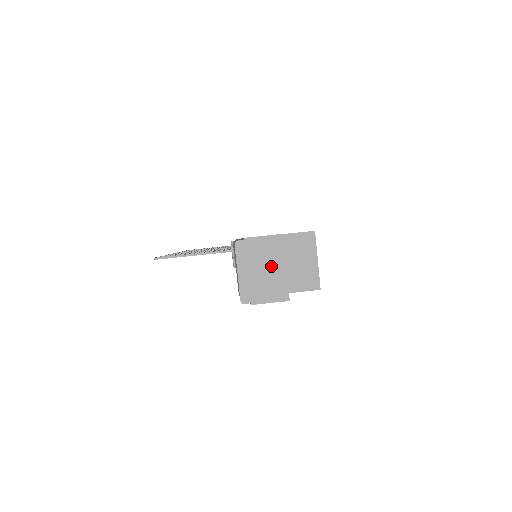
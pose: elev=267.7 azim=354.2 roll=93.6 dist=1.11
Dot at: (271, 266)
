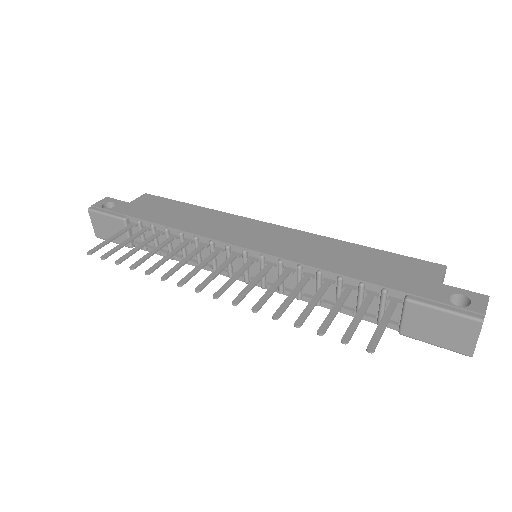
Dot at: occluded
